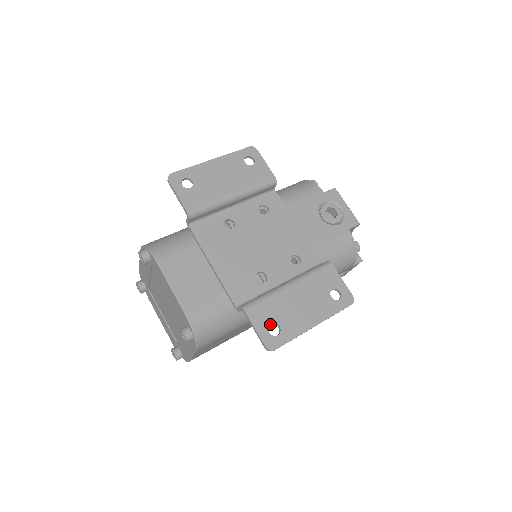
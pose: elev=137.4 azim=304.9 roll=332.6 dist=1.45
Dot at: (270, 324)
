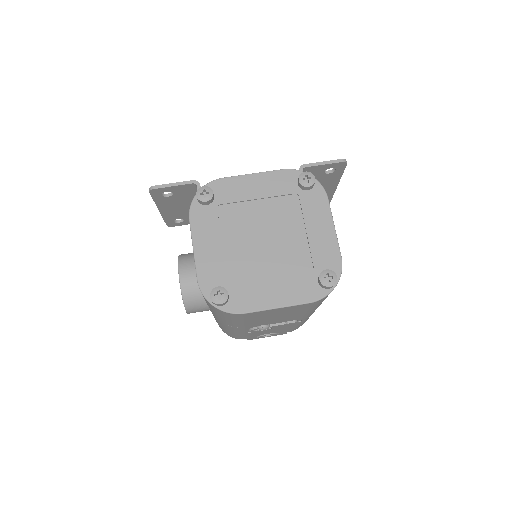
Dot at: occluded
